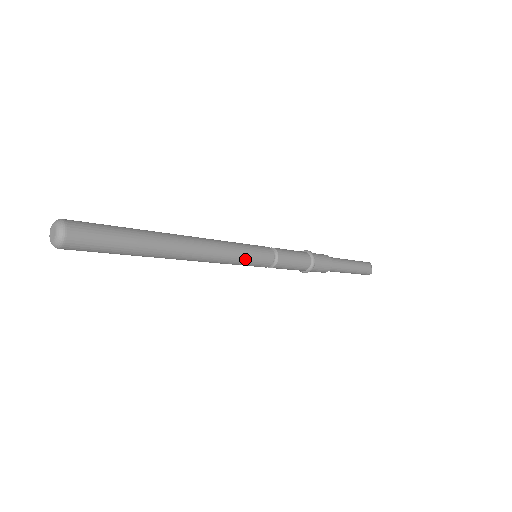
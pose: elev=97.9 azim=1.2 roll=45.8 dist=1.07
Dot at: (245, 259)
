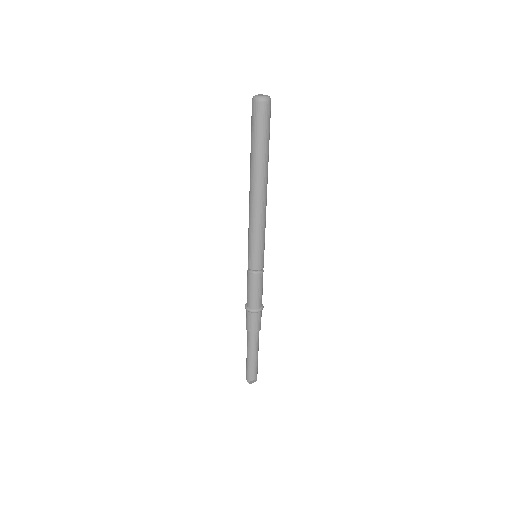
Dot at: (264, 239)
